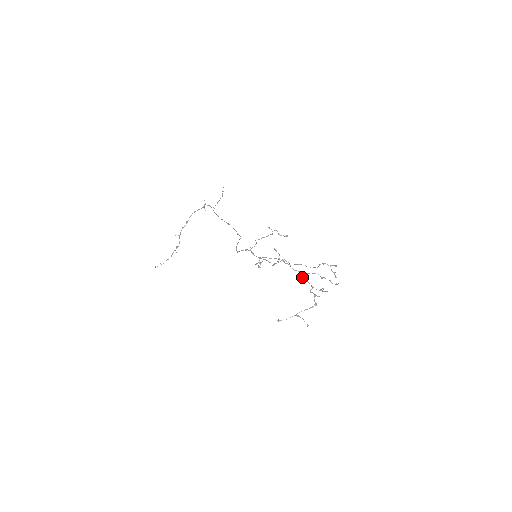
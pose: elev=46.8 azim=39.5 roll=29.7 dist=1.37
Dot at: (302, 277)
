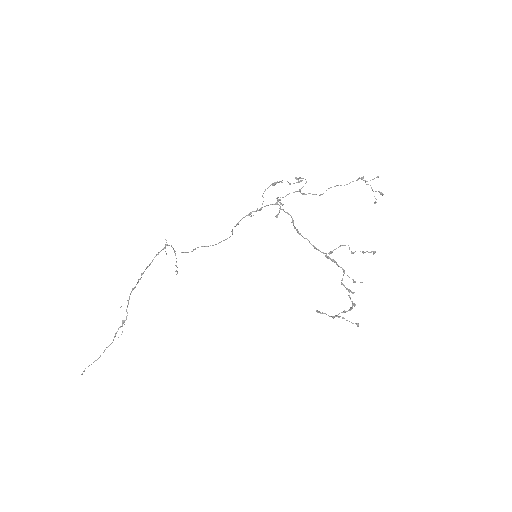
Dot at: (327, 257)
